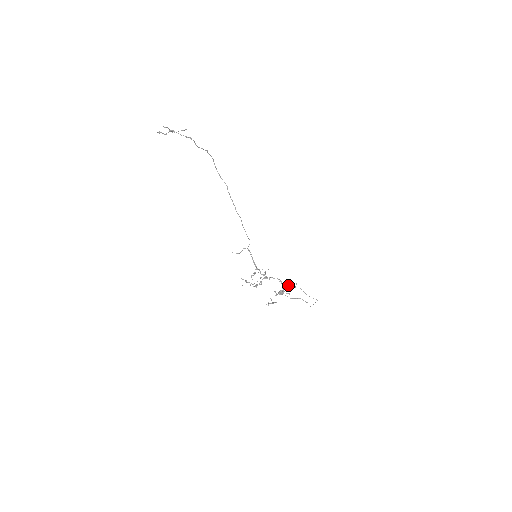
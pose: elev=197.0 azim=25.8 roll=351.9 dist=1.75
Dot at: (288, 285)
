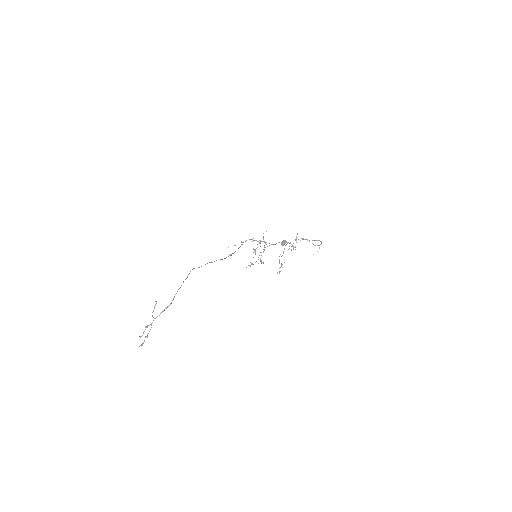
Dot at: (291, 244)
